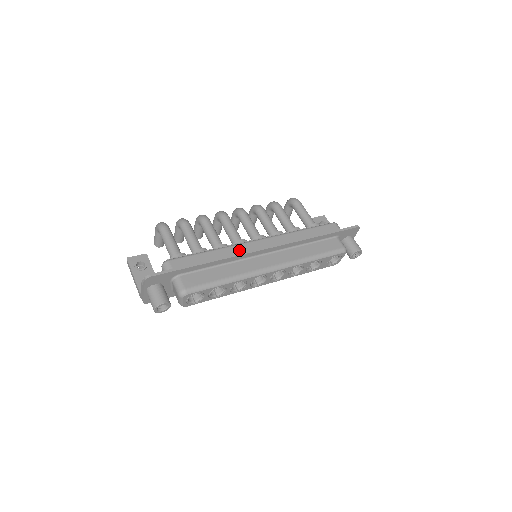
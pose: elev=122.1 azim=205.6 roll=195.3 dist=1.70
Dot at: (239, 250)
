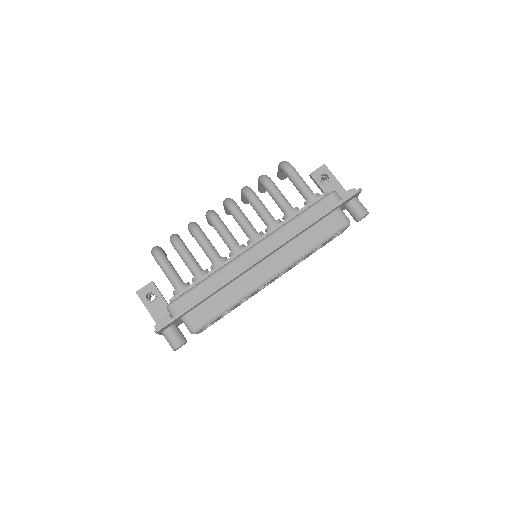
Dot at: (235, 268)
